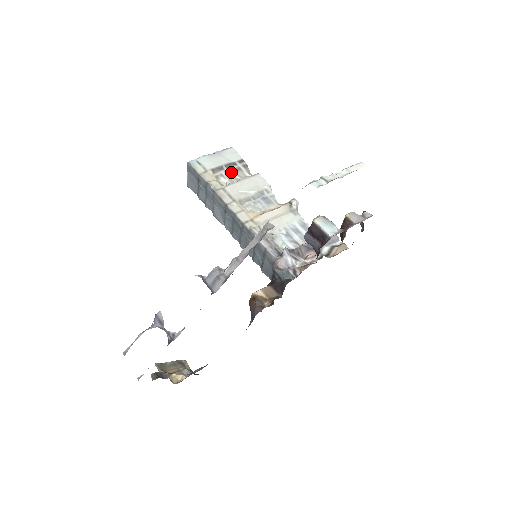
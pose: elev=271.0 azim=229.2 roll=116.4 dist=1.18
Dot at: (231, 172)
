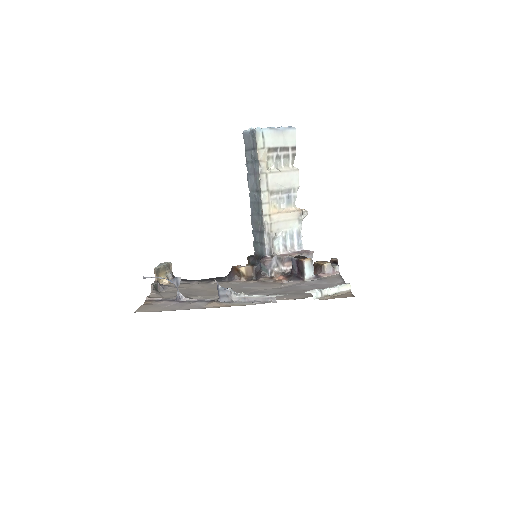
Dot at: (281, 157)
